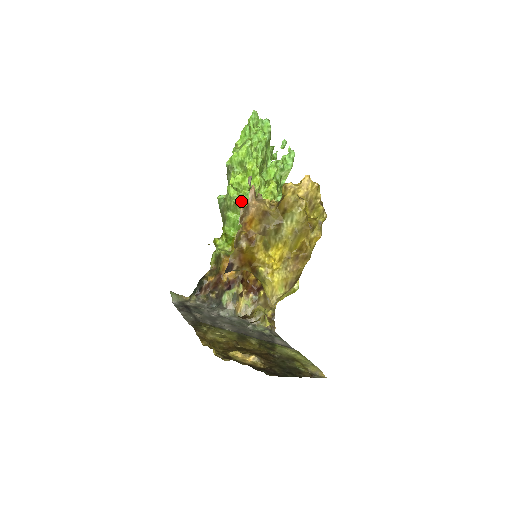
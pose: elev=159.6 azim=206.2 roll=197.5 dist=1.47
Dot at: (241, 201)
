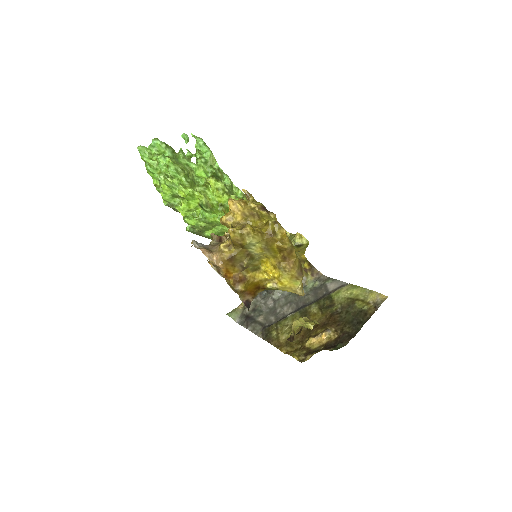
Dot at: (204, 221)
